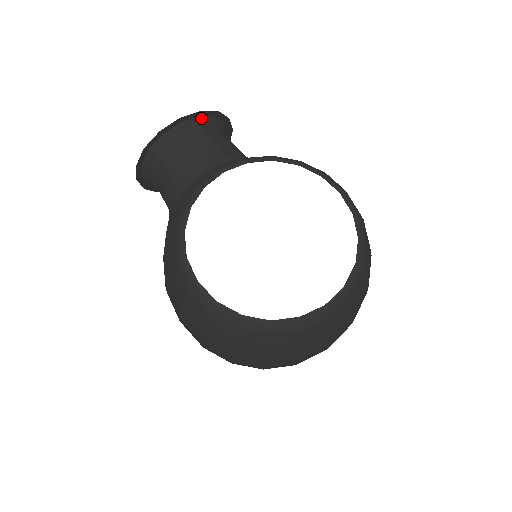
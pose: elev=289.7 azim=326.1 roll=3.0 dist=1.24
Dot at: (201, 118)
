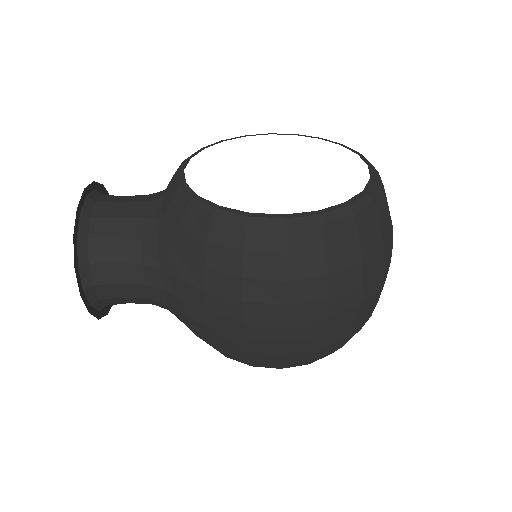
Dot at: (97, 191)
